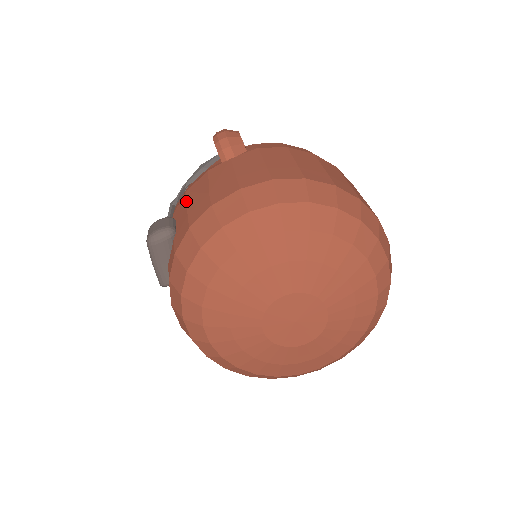
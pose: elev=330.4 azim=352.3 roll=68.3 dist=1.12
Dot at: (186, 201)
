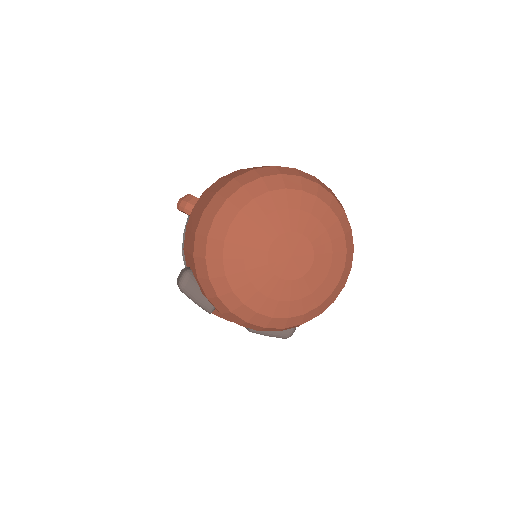
Dot at: (186, 251)
